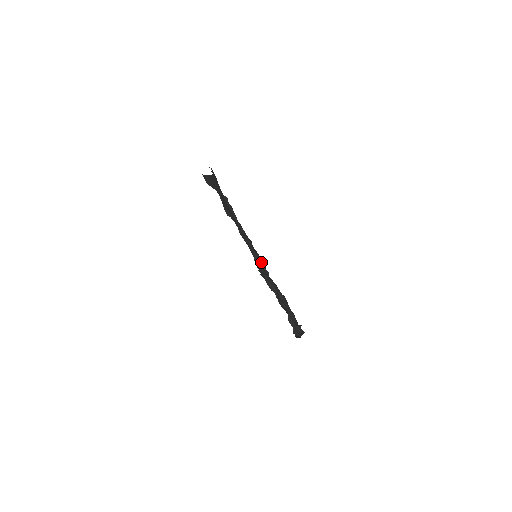
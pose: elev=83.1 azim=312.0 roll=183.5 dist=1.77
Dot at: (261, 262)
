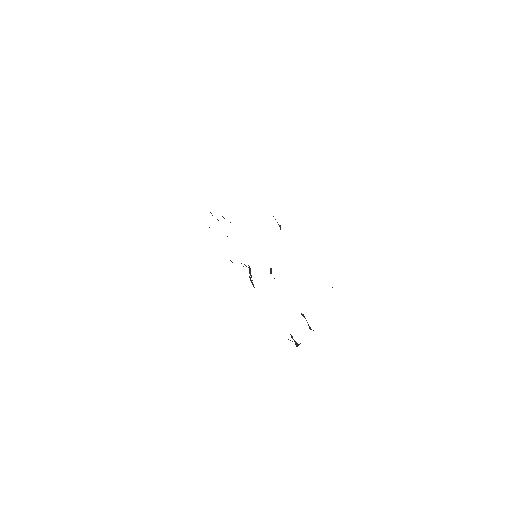
Dot at: (250, 278)
